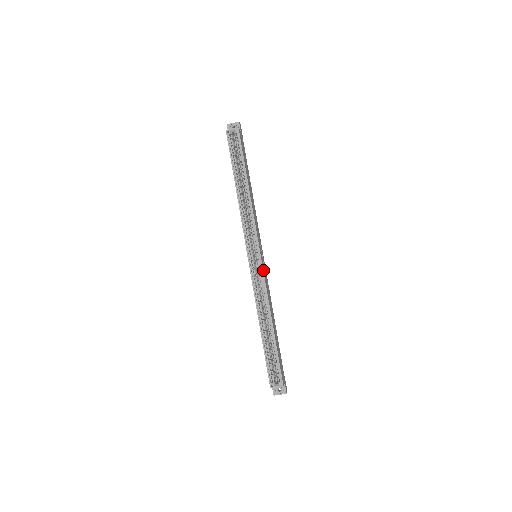
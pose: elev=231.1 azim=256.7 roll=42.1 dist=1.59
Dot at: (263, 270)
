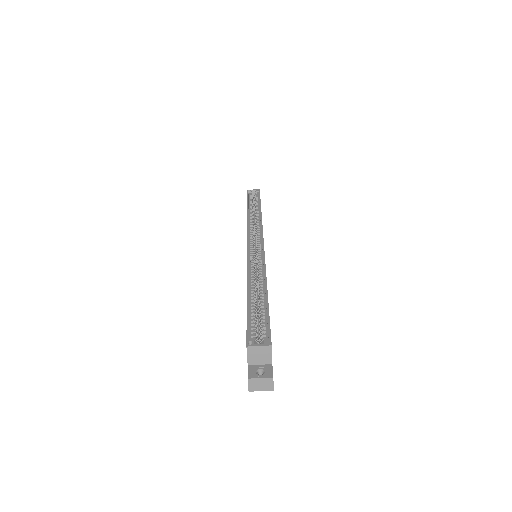
Dot at: (264, 251)
